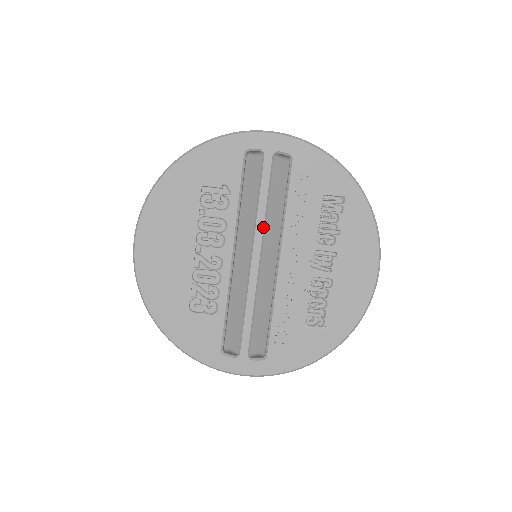
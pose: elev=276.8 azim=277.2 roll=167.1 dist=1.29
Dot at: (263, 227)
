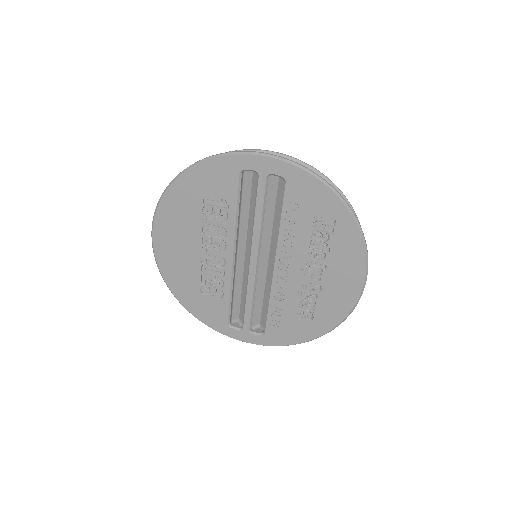
Dot at: (259, 238)
